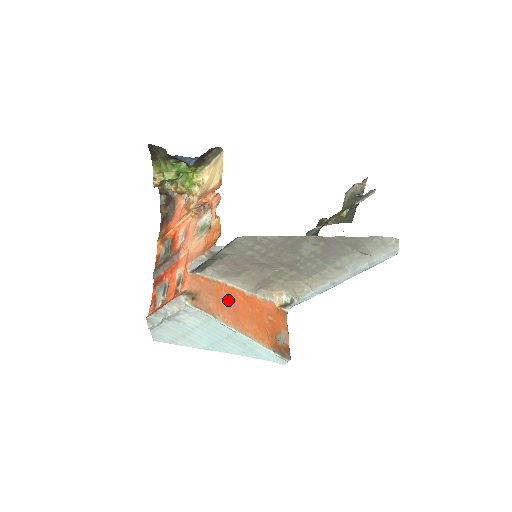
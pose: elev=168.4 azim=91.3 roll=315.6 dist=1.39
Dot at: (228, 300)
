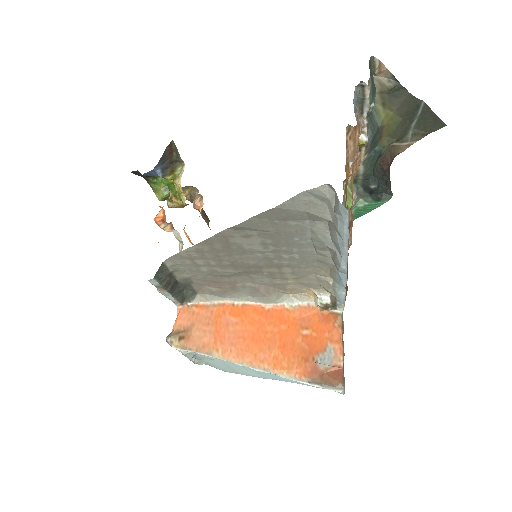
Dot at: (233, 325)
